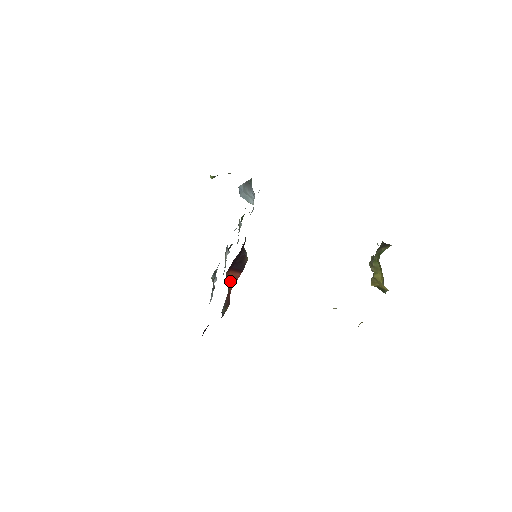
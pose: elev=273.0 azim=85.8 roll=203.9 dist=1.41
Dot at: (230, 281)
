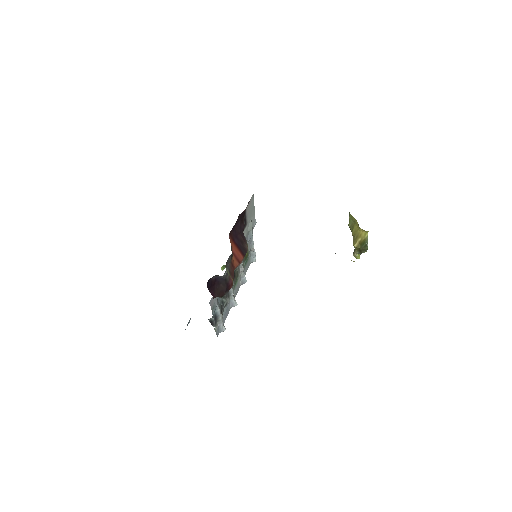
Dot at: (233, 254)
